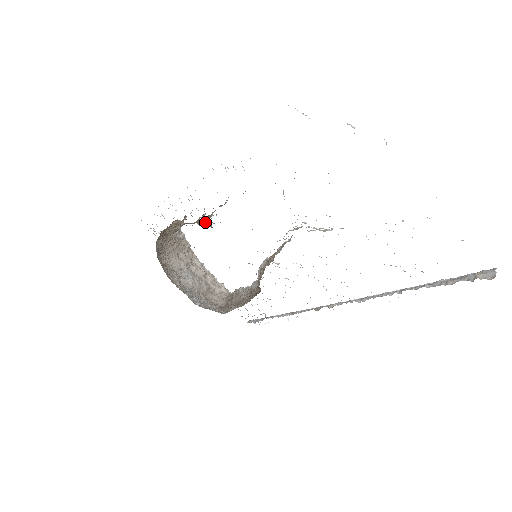
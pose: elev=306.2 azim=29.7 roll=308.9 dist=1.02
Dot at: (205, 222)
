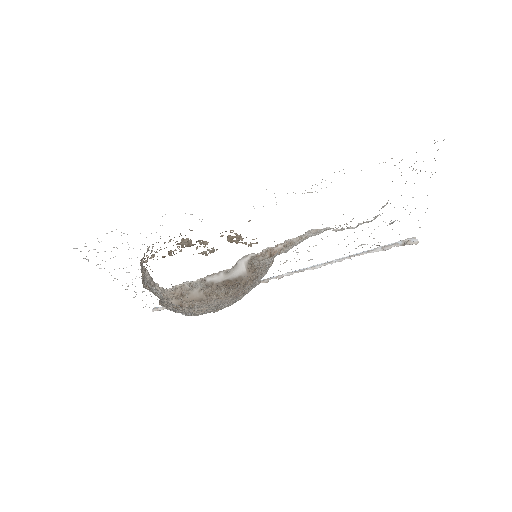
Dot at: (241, 239)
